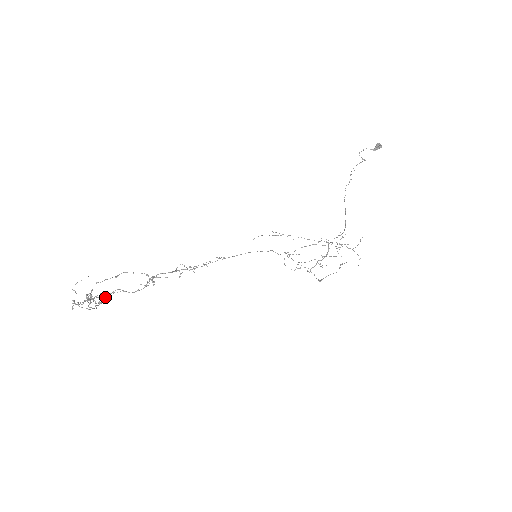
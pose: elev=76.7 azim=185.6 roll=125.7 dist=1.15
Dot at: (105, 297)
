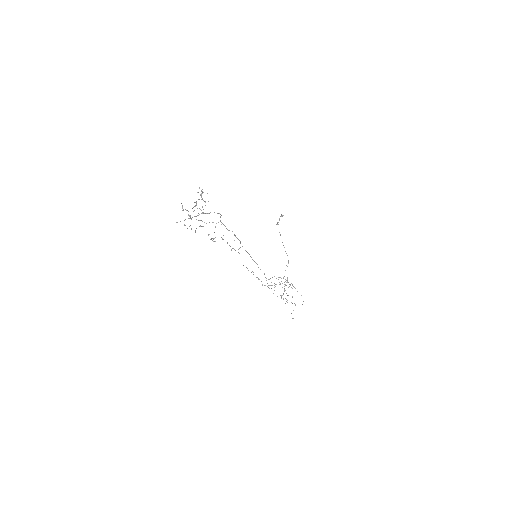
Dot at: (201, 213)
